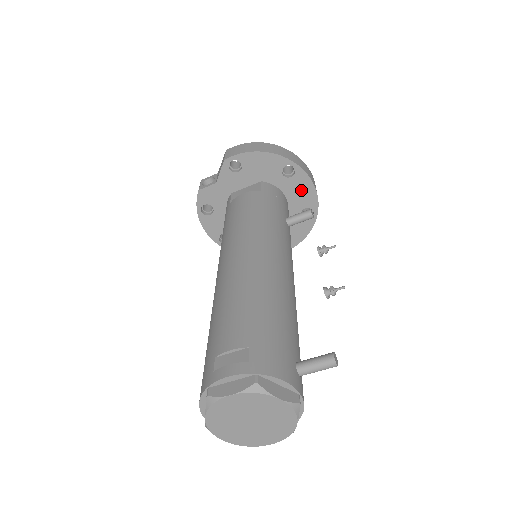
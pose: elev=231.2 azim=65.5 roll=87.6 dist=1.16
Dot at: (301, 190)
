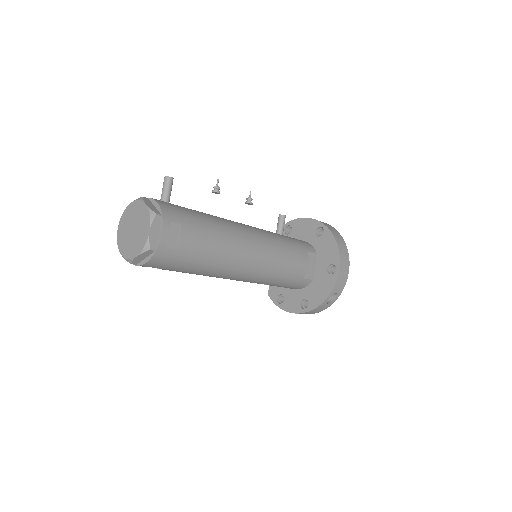
Dot at: (303, 228)
